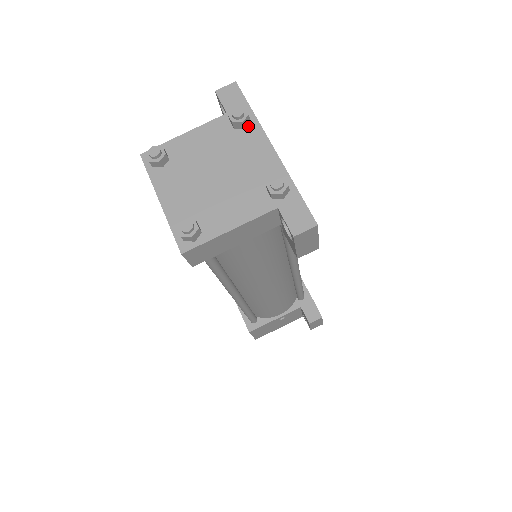
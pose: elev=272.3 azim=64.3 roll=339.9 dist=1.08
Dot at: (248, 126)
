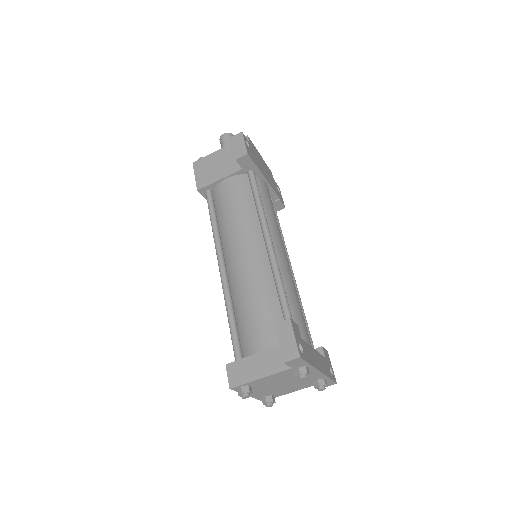
Dot at: occluded
